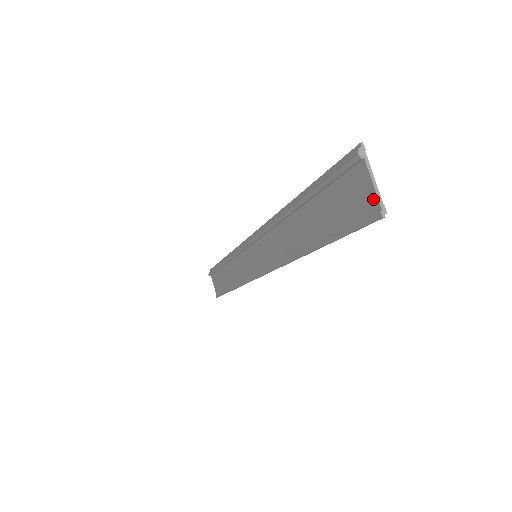
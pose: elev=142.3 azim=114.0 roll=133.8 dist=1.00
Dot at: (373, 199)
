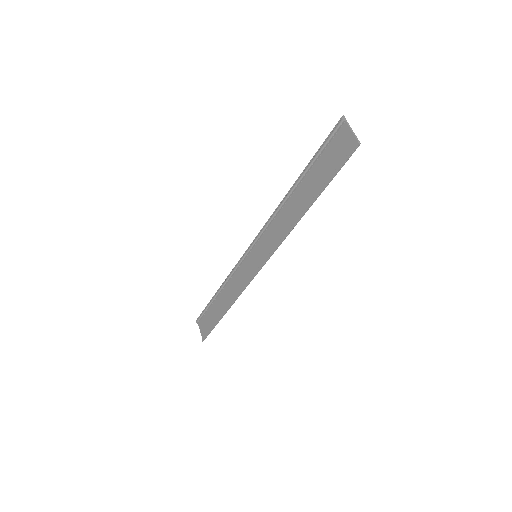
Dot at: (352, 139)
